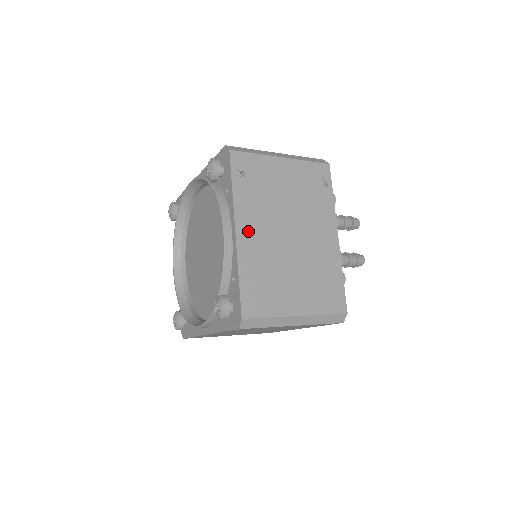
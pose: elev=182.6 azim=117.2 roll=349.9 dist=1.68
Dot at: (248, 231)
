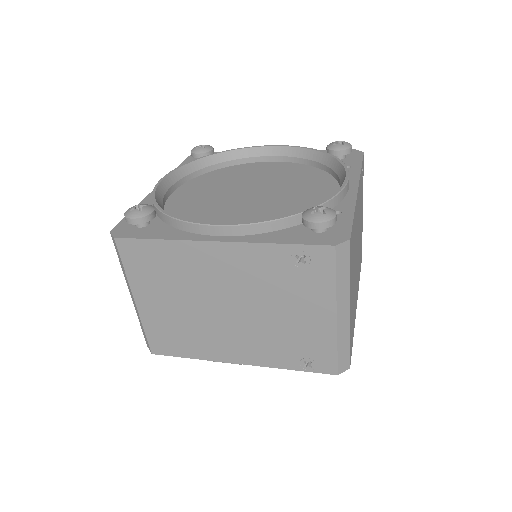
Dot at: (358, 202)
